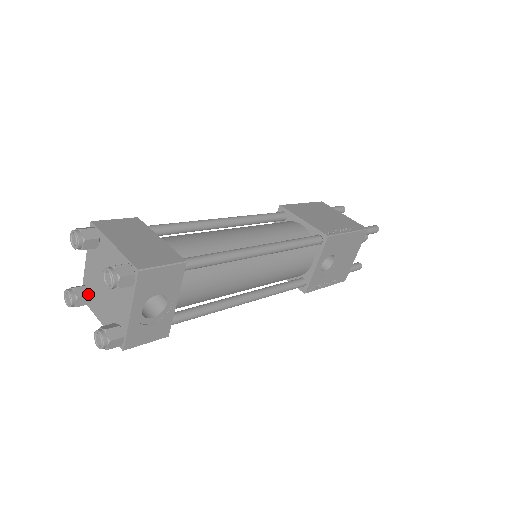
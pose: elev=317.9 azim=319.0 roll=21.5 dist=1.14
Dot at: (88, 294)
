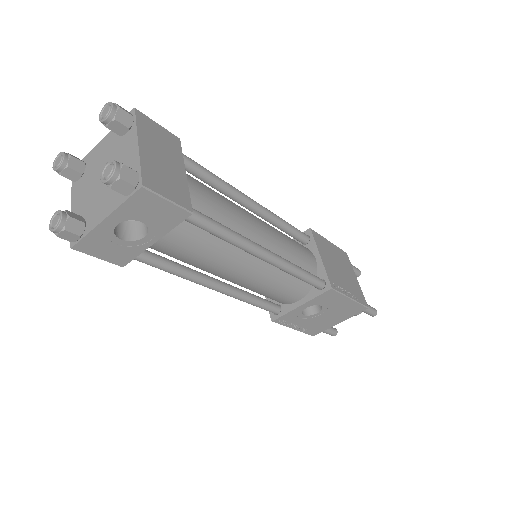
Dot at: (80, 172)
